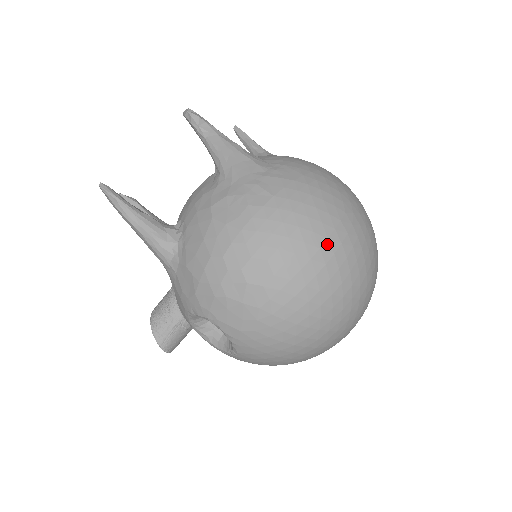
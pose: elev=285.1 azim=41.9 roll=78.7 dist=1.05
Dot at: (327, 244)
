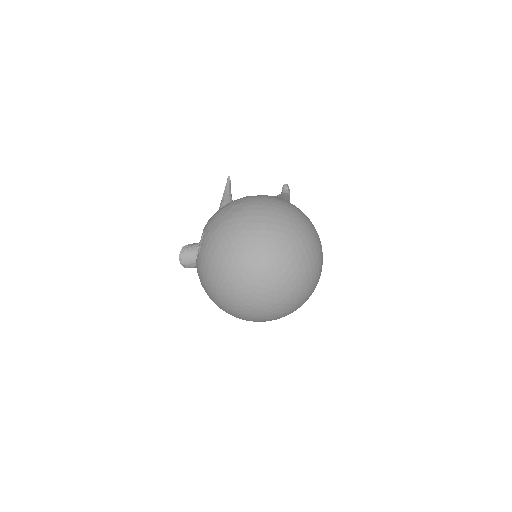
Dot at: (273, 219)
